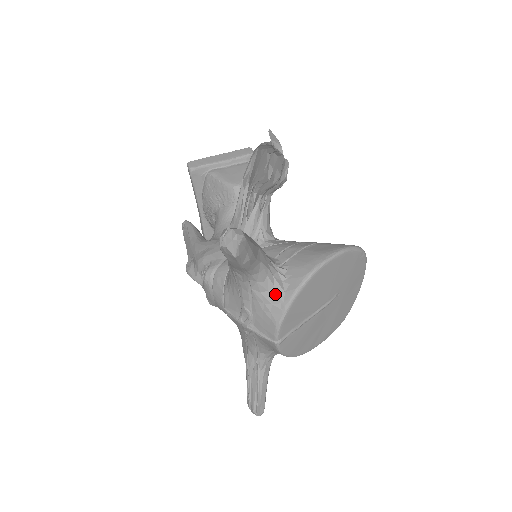
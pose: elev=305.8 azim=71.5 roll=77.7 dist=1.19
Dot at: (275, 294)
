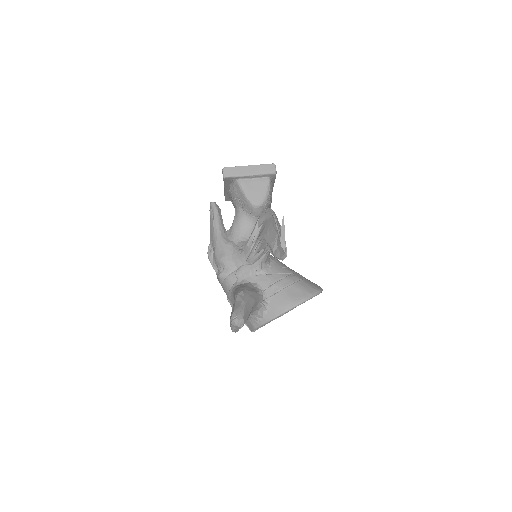
Dot at: (257, 317)
